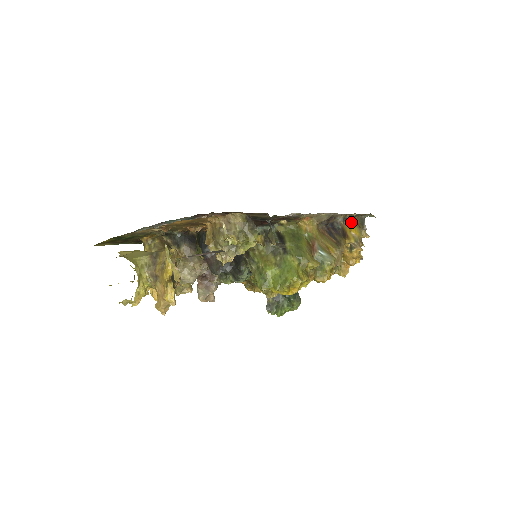
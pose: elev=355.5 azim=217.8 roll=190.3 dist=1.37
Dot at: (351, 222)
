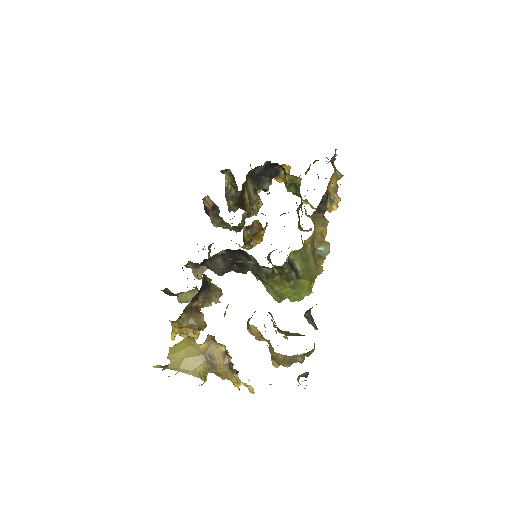
Dot at: (331, 176)
